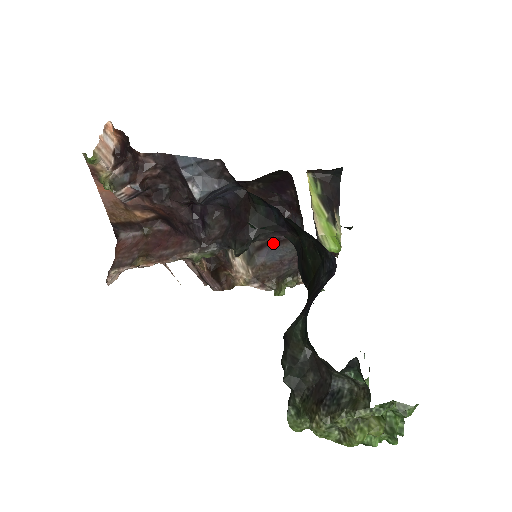
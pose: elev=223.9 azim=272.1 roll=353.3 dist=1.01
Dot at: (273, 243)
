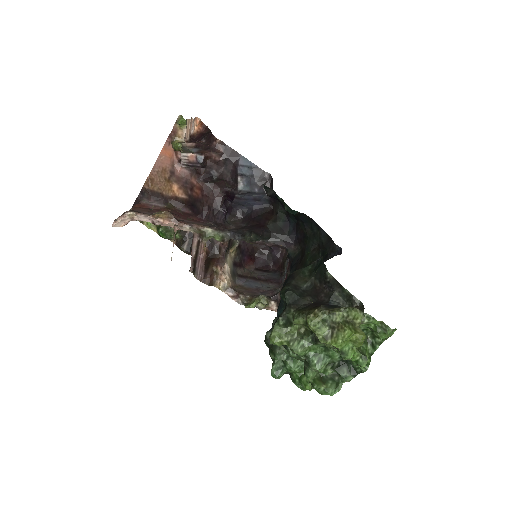
Dot at: (252, 278)
